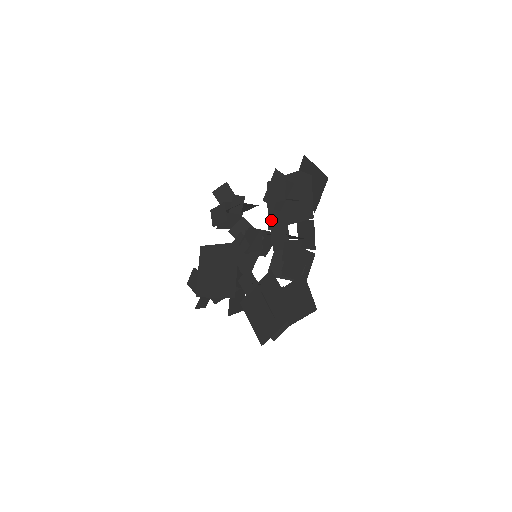
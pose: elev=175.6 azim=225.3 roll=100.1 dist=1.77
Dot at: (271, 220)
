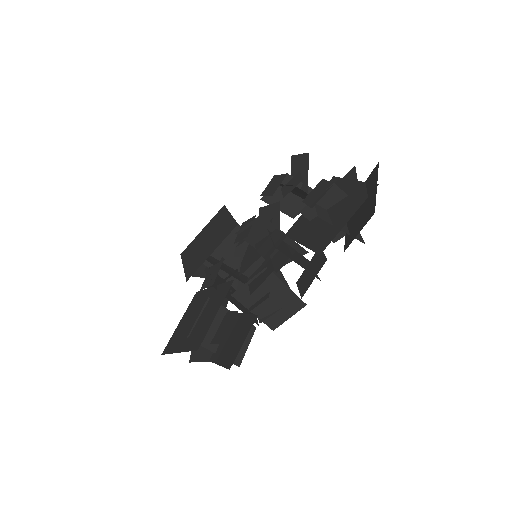
Dot at: (296, 225)
